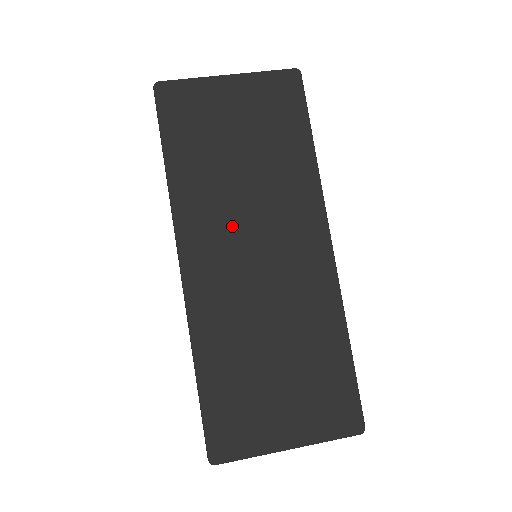
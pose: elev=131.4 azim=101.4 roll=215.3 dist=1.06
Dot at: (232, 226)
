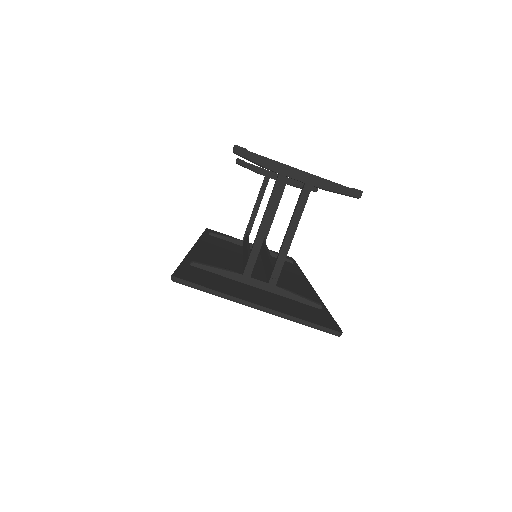
Dot at: occluded
